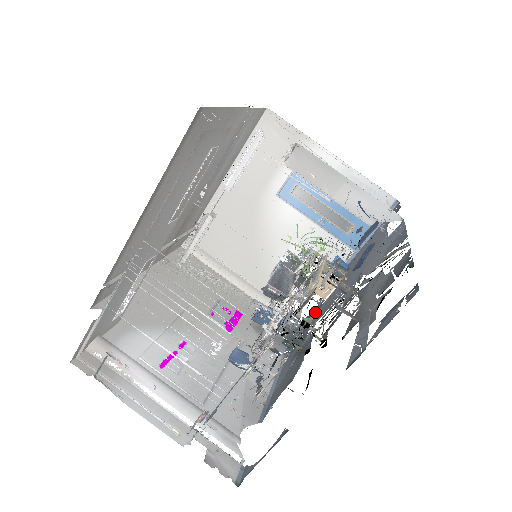
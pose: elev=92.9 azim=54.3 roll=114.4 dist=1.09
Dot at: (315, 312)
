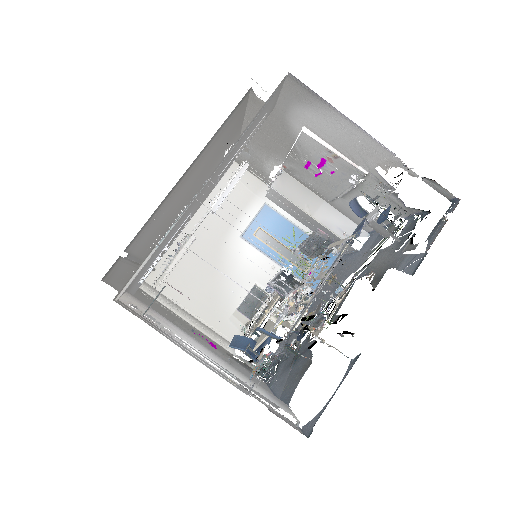
Dot at: occluded
